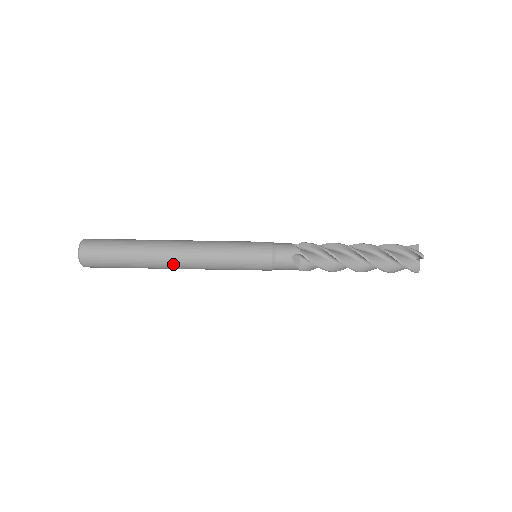
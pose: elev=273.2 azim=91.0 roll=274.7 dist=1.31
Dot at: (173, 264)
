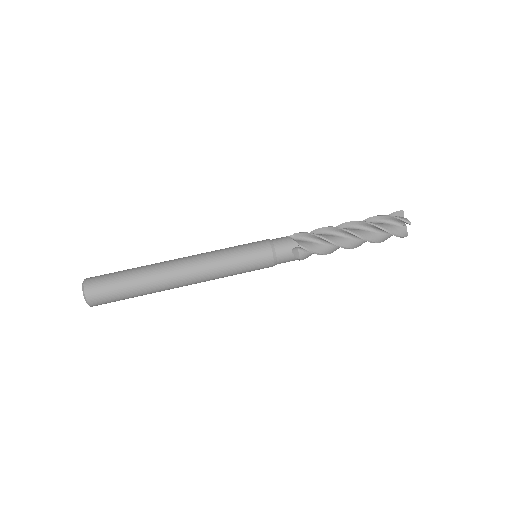
Dot at: (176, 265)
